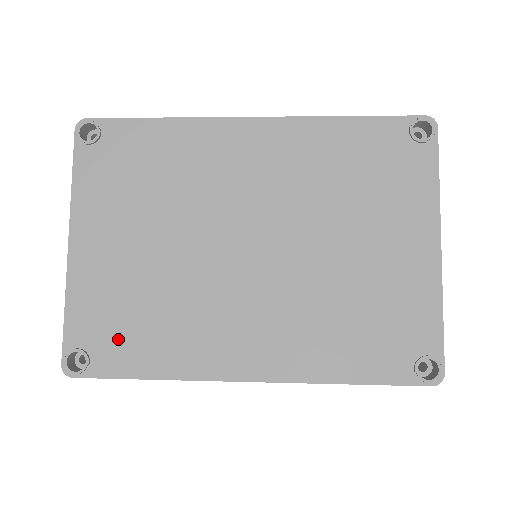
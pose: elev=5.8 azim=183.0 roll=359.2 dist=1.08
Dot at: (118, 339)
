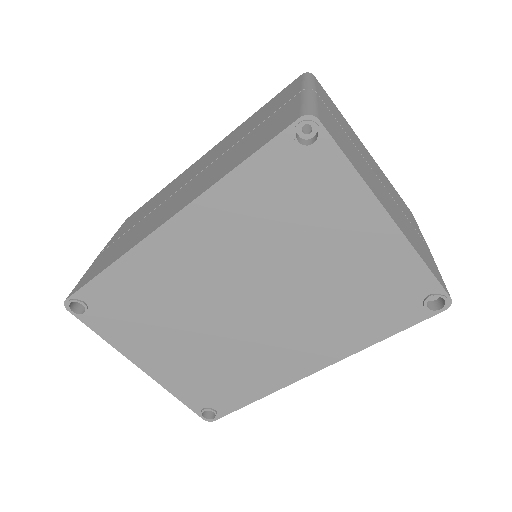
Dot at: (219, 394)
